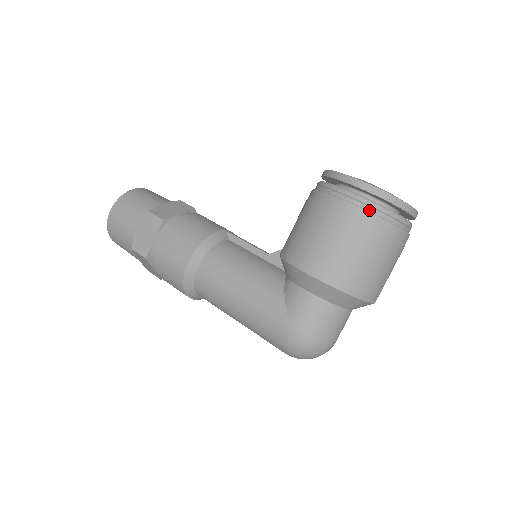
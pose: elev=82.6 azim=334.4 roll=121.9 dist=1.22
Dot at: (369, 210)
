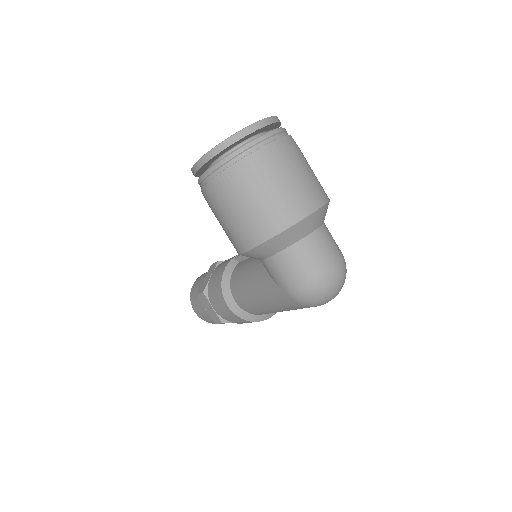
Dot at: (217, 173)
